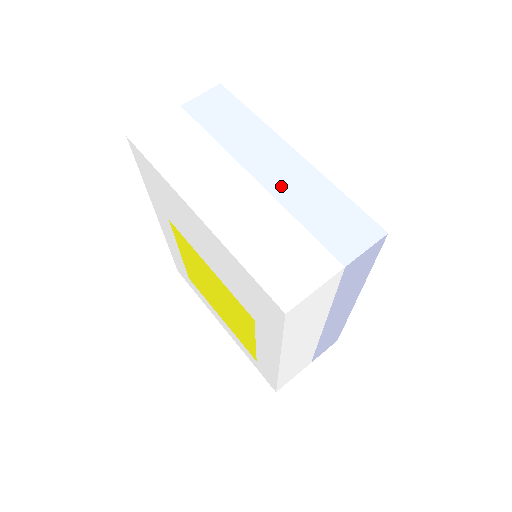
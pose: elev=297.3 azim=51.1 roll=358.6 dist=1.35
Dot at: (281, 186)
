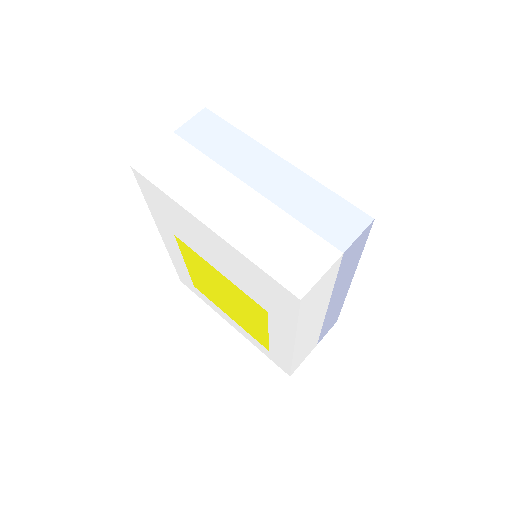
Dot at: (276, 191)
